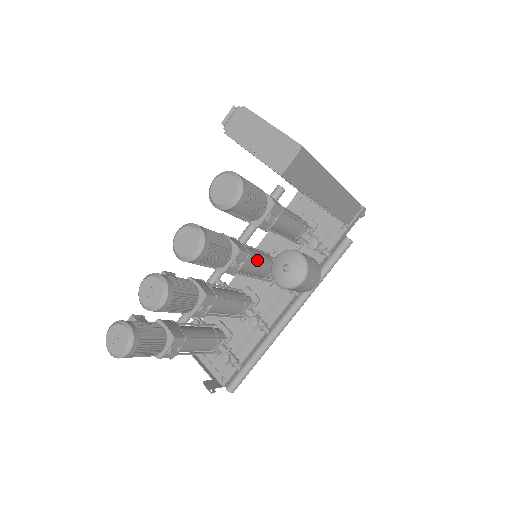
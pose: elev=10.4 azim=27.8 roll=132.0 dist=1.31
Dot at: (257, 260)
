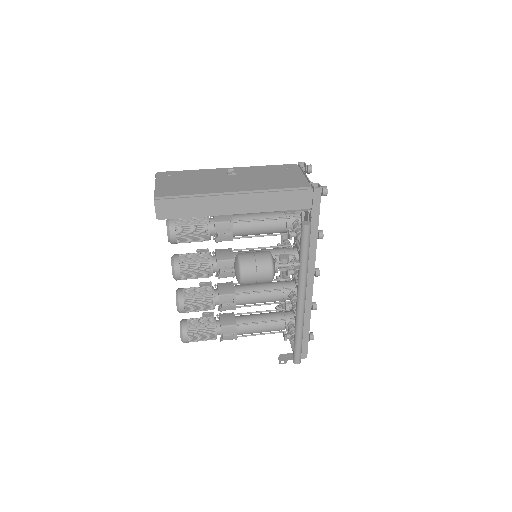
Dot at: occluded
